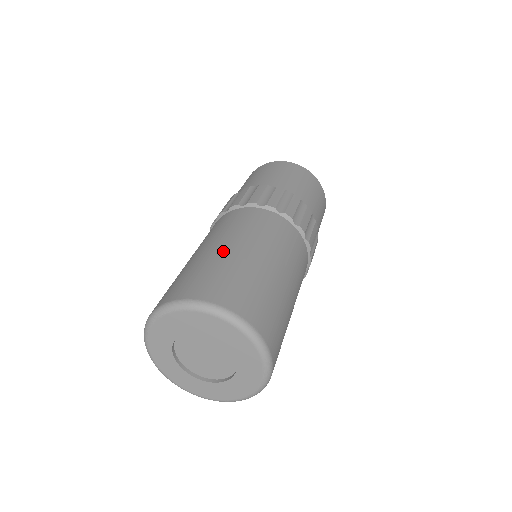
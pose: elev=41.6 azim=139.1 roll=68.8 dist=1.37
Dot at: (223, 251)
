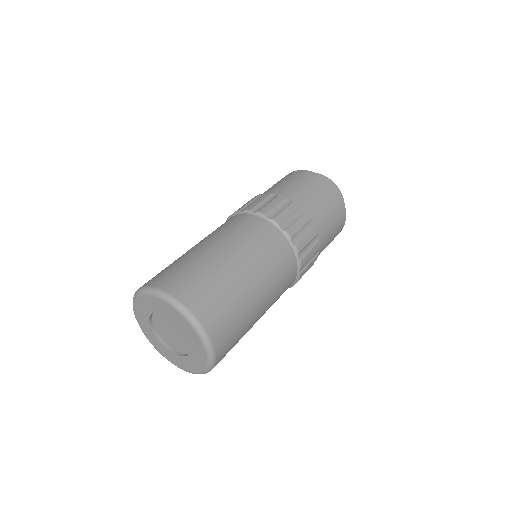
Dot at: (199, 250)
